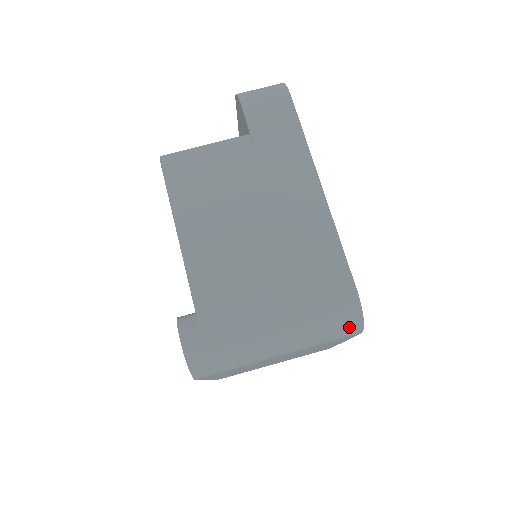
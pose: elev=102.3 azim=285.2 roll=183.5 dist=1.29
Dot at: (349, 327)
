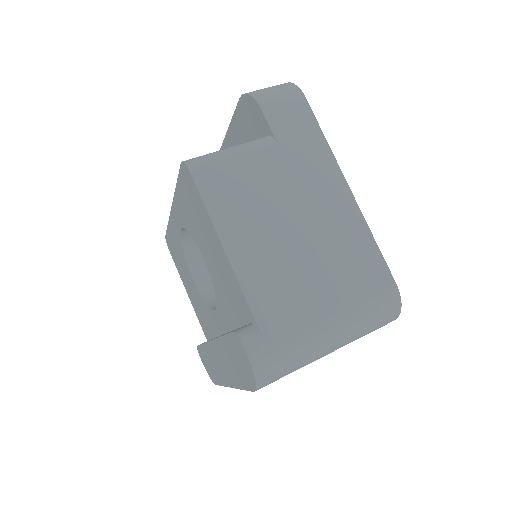
Dot at: (389, 317)
